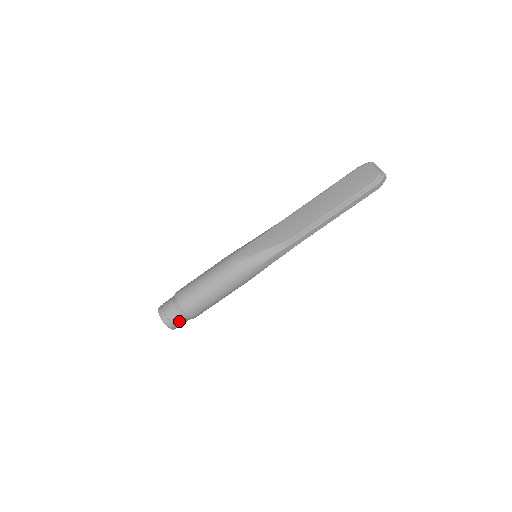
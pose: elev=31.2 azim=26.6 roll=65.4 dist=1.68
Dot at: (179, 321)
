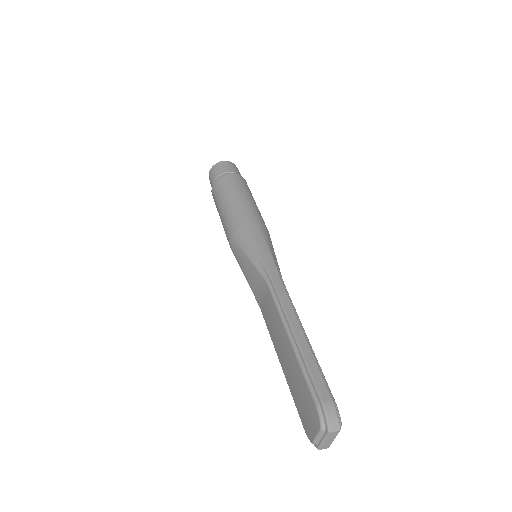
Dot at: occluded
